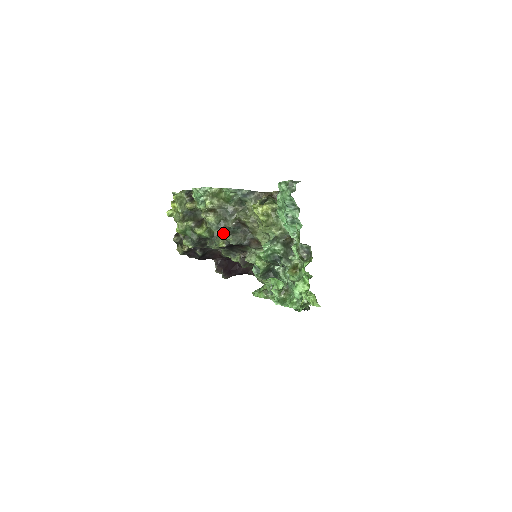
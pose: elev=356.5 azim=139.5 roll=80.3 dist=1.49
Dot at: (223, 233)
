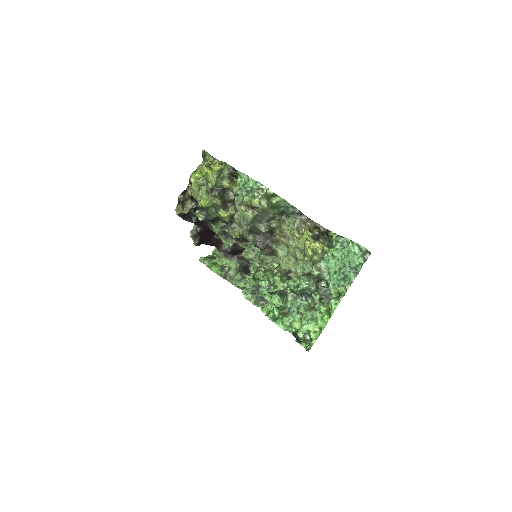
Dot at: (248, 230)
